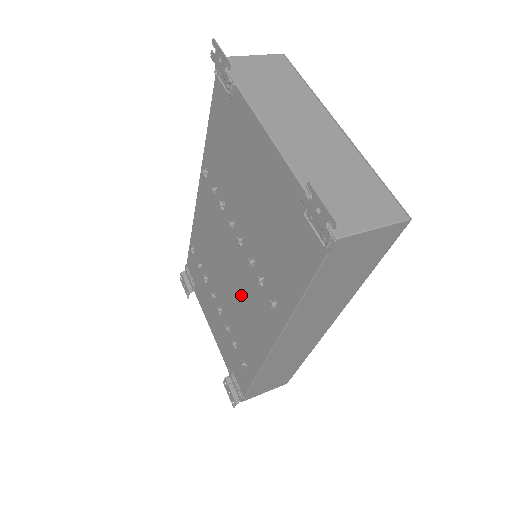
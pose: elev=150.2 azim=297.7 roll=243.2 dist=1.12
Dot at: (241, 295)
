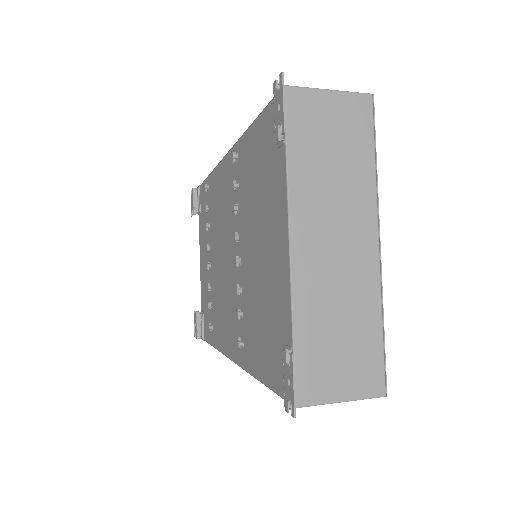
Dot at: (225, 290)
